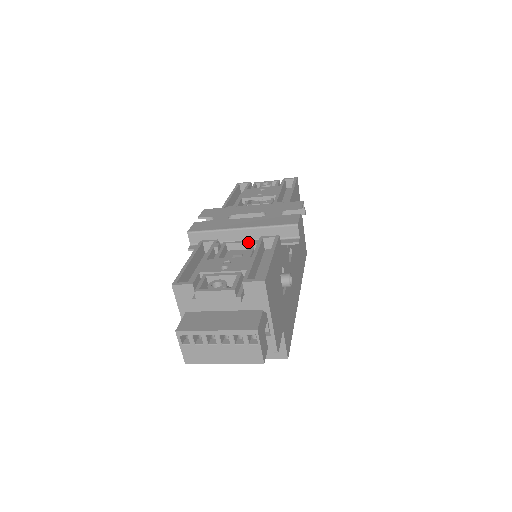
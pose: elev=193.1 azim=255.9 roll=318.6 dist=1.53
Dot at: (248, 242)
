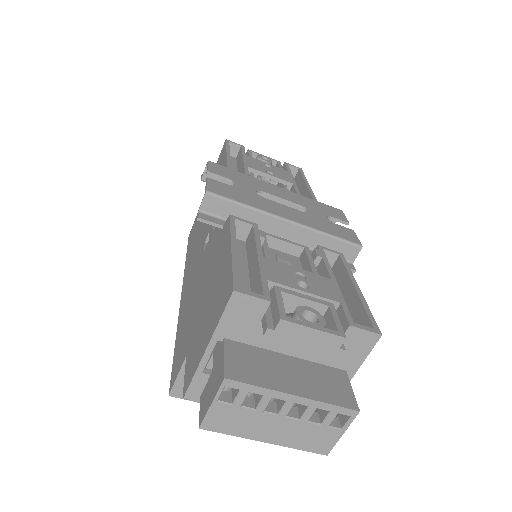
Dot at: (297, 245)
